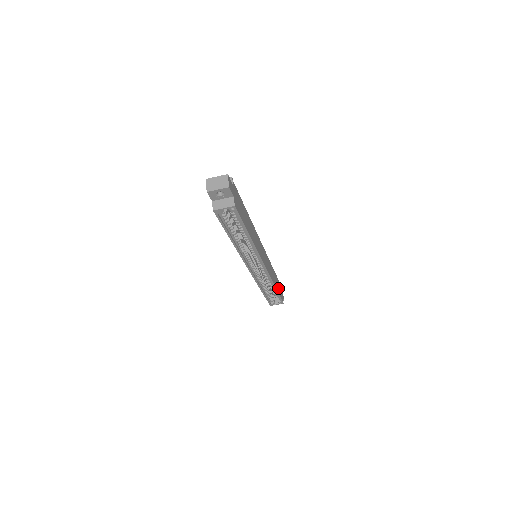
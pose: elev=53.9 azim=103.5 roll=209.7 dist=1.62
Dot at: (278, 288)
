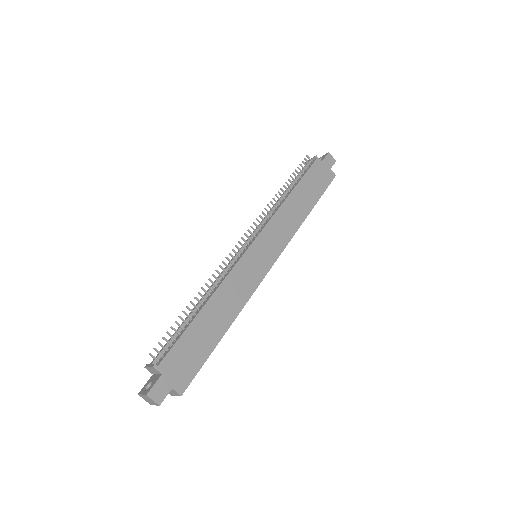
Dot at: (314, 189)
